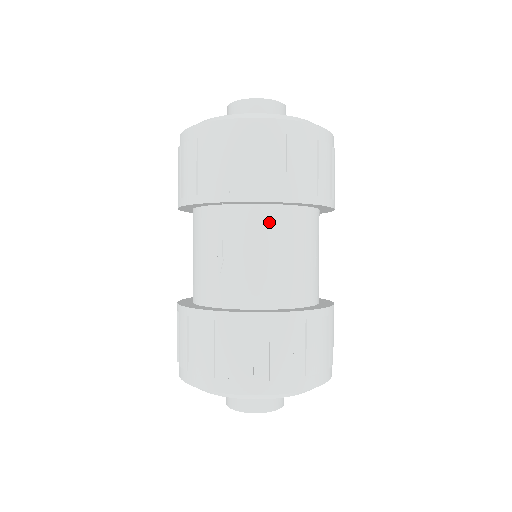
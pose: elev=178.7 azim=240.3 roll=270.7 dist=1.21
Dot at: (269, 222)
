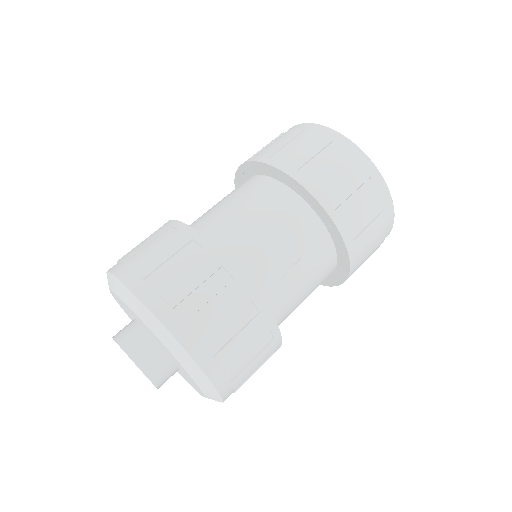
Dot at: (279, 198)
